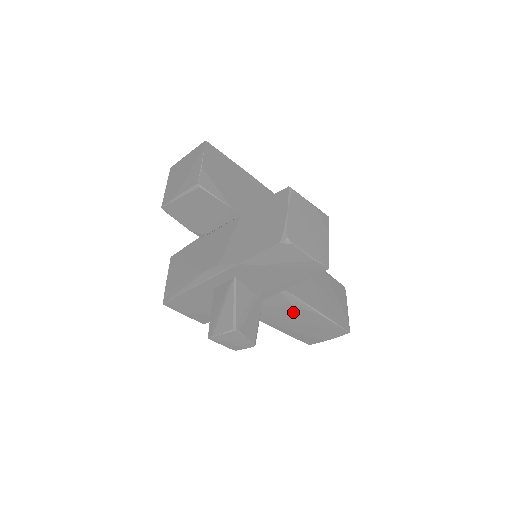
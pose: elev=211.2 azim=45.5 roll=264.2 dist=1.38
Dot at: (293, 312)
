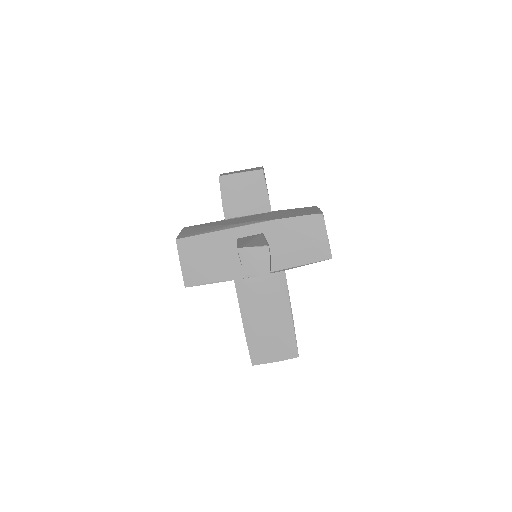
Dot at: (273, 303)
